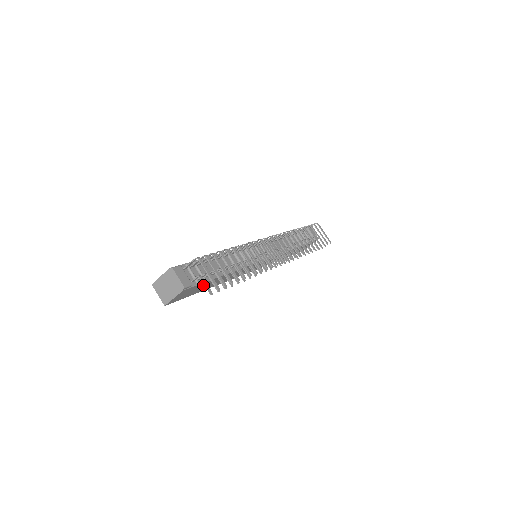
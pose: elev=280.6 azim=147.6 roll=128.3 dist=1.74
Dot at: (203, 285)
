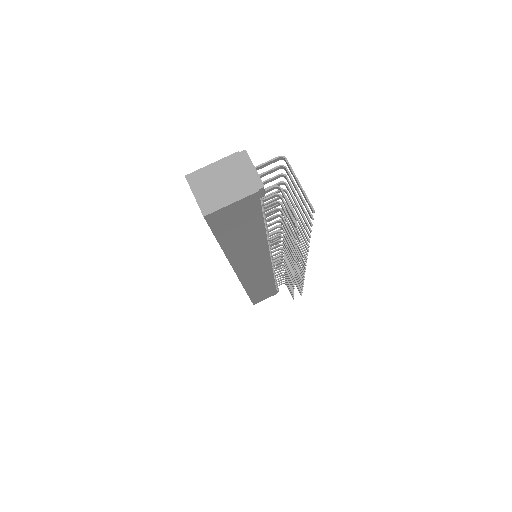
Dot at: (248, 223)
